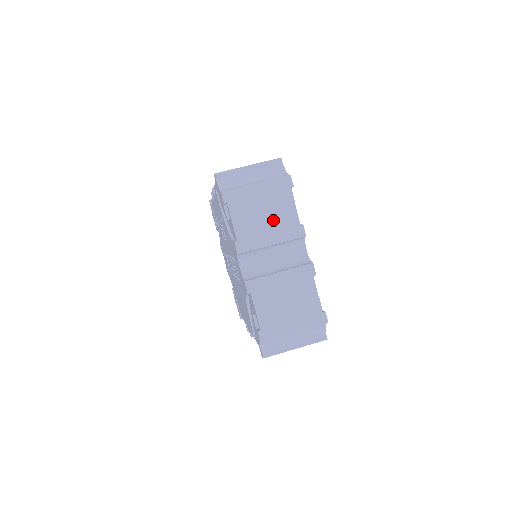
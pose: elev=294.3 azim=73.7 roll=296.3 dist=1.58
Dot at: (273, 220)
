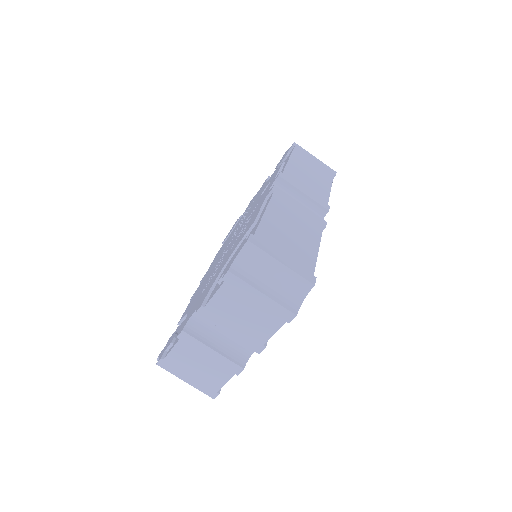
Dot at: (247, 324)
